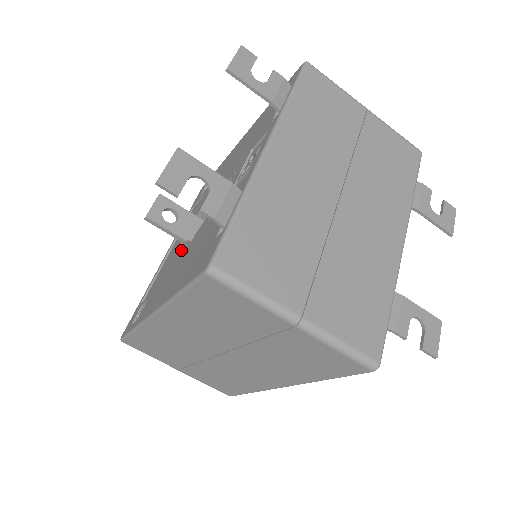
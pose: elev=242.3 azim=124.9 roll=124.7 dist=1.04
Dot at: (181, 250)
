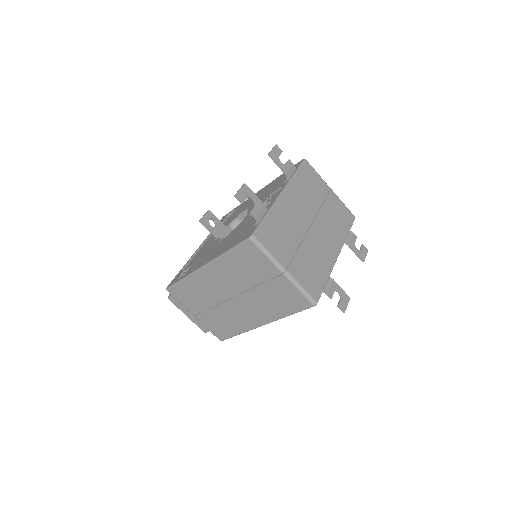
Dot at: (219, 241)
